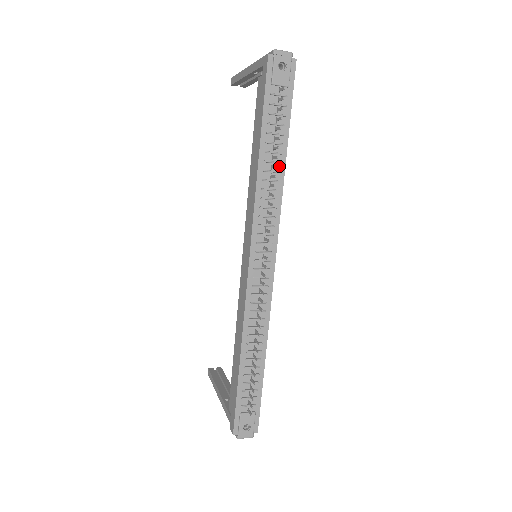
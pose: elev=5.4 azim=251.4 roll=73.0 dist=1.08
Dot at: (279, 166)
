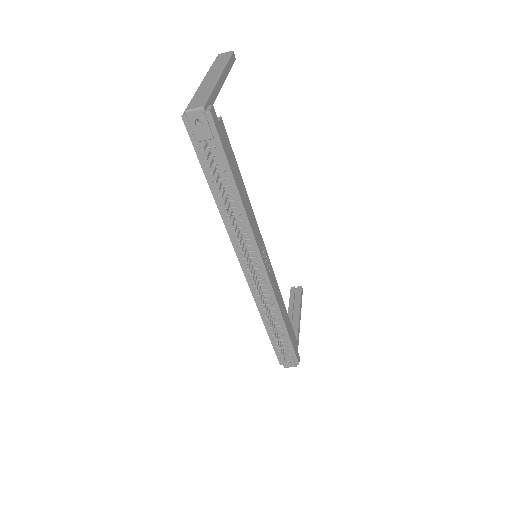
Dot at: (236, 202)
